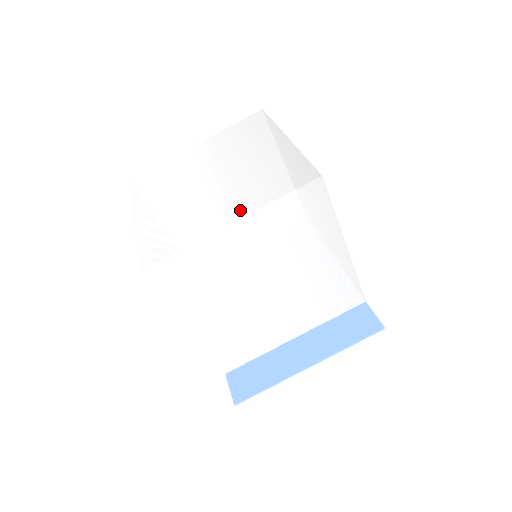
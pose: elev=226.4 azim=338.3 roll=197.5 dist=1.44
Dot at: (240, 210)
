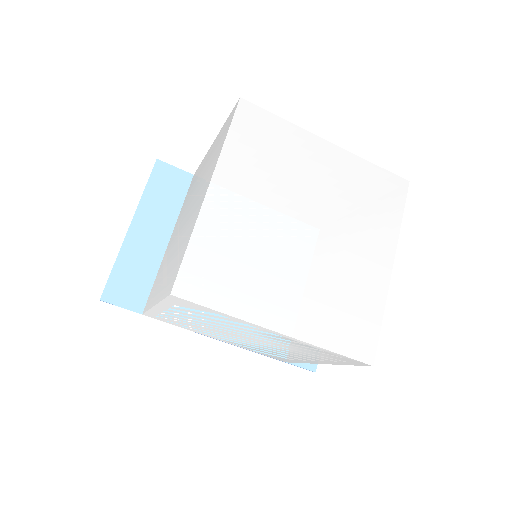
Dot at: (385, 250)
